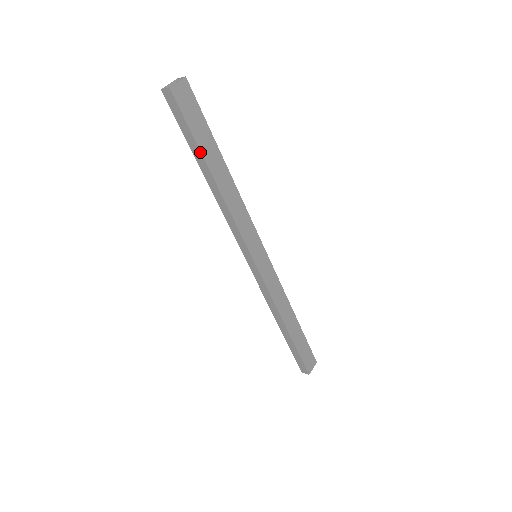
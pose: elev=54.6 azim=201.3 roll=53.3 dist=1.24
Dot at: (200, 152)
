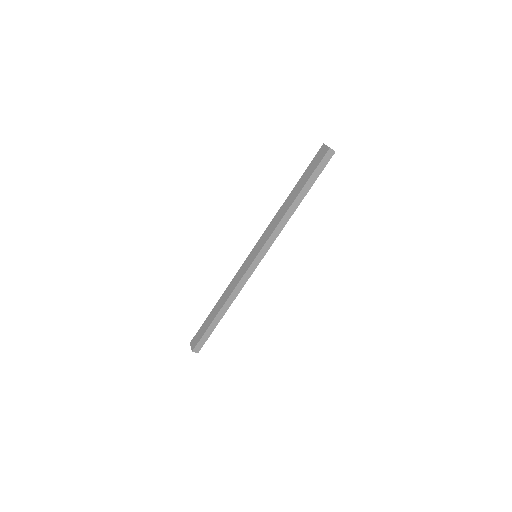
Dot at: occluded
